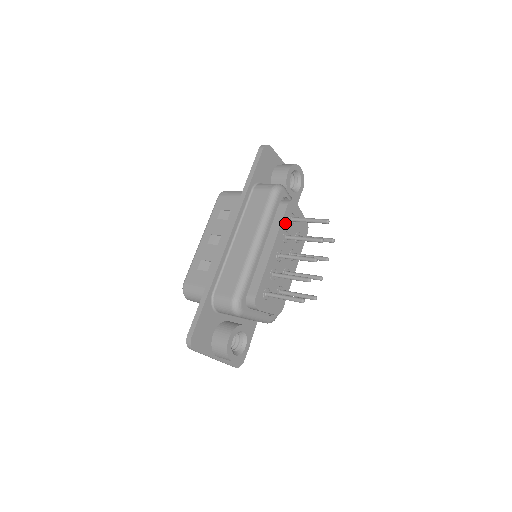
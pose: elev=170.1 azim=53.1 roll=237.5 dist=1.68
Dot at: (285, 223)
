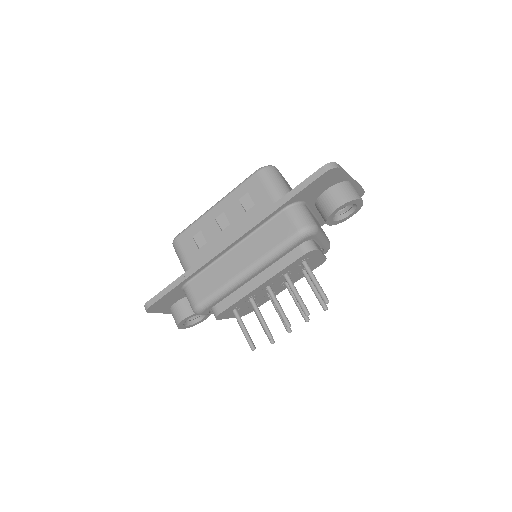
Dot at: (291, 266)
